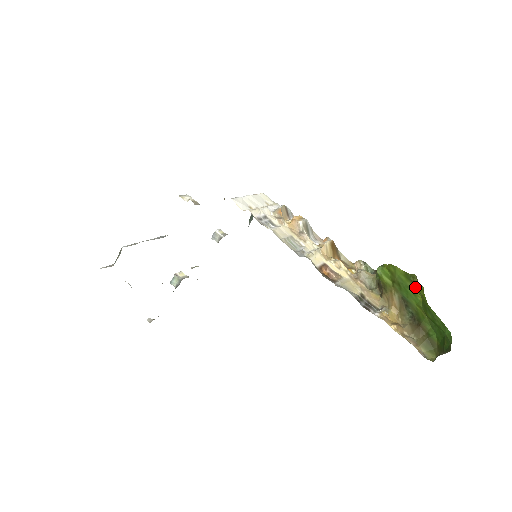
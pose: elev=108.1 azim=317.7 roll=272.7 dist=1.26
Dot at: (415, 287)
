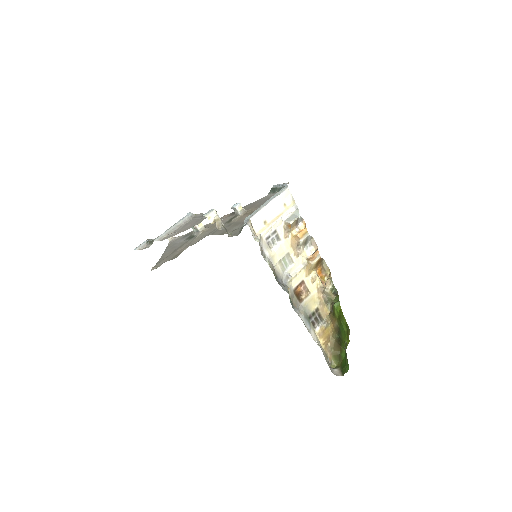
Dot at: (347, 334)
